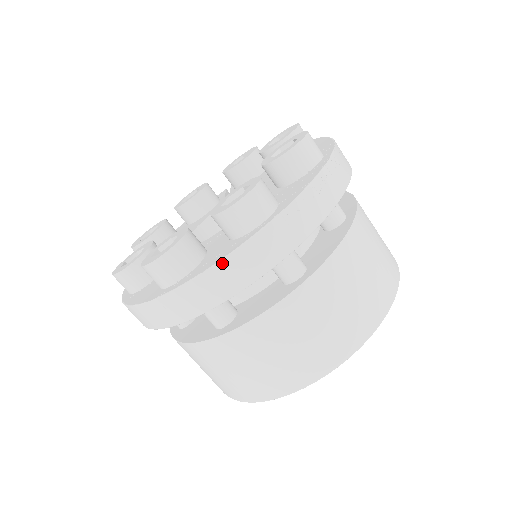
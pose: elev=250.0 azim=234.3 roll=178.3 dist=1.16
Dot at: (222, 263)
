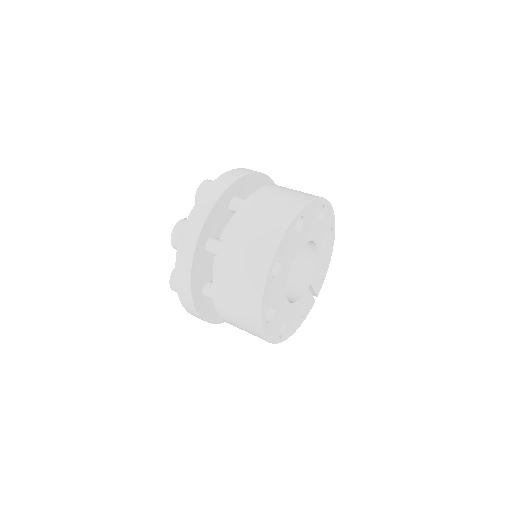
Dot at: (198, 202)
